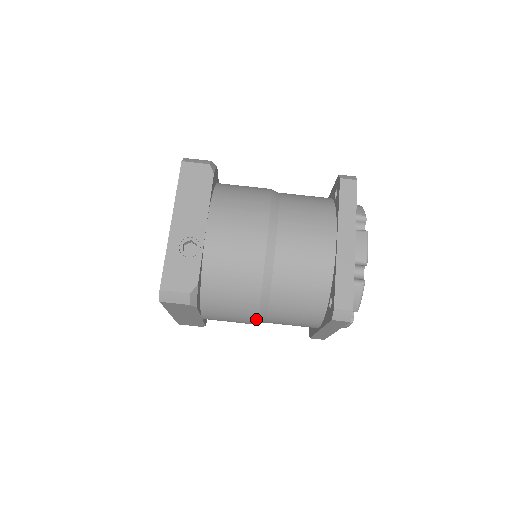
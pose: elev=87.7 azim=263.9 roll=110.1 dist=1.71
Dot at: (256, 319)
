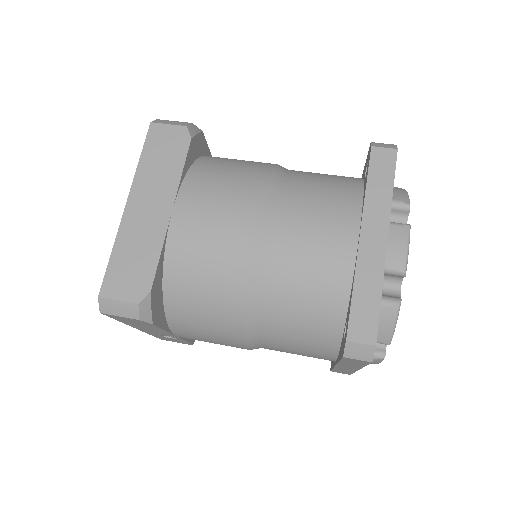
Dot at: (259, 201)
